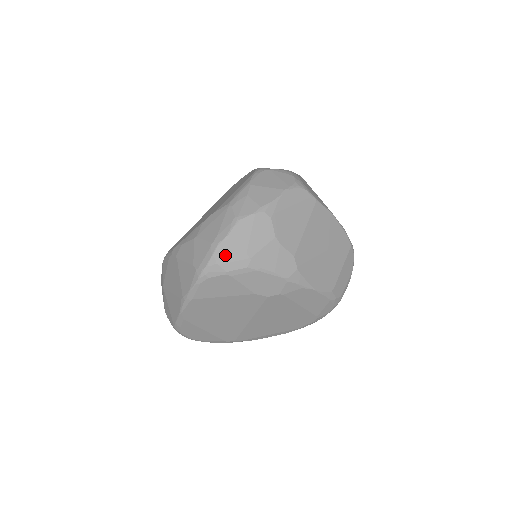
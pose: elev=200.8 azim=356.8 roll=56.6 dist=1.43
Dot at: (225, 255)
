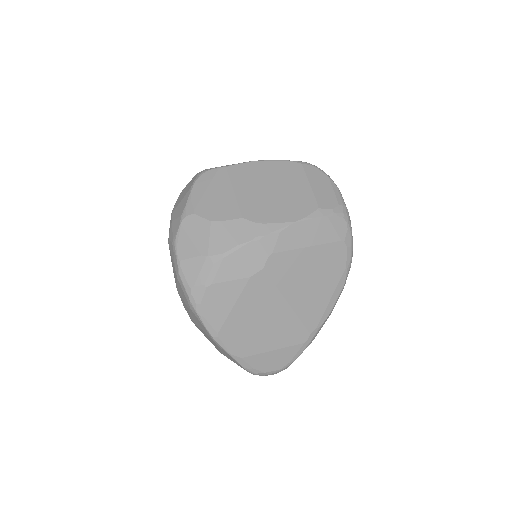
Dot at: (190, 275)
